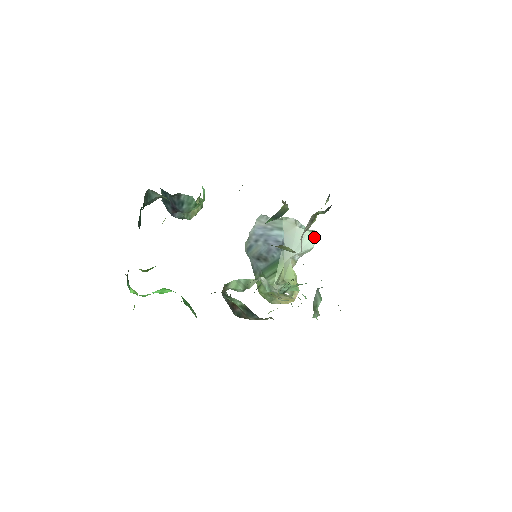
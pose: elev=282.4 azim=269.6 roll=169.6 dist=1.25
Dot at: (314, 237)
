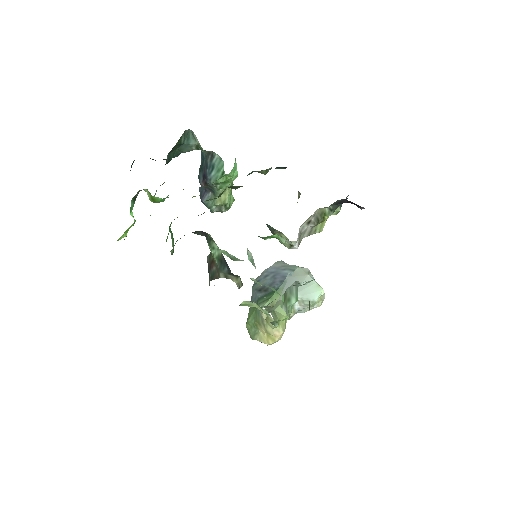
Dot at: (321, 291)
